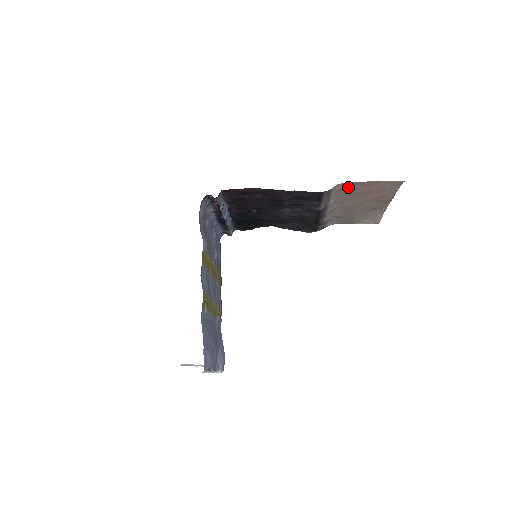
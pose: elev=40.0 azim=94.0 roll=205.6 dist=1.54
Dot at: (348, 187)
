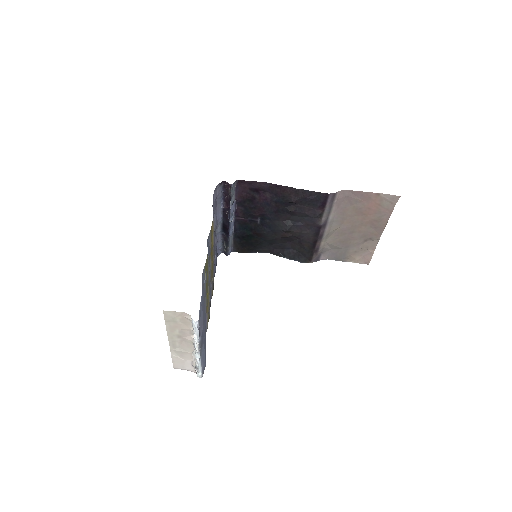
Dot at: (350, 198)
